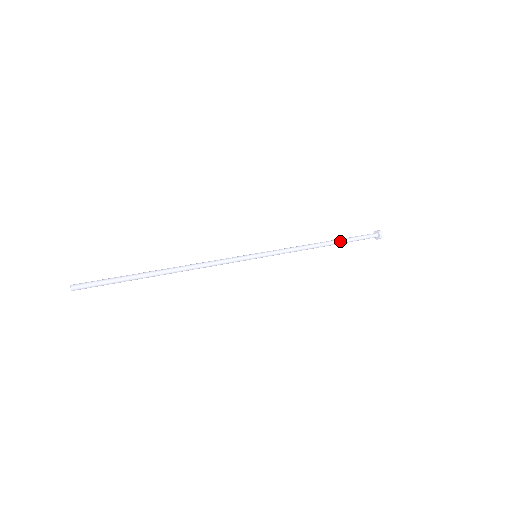
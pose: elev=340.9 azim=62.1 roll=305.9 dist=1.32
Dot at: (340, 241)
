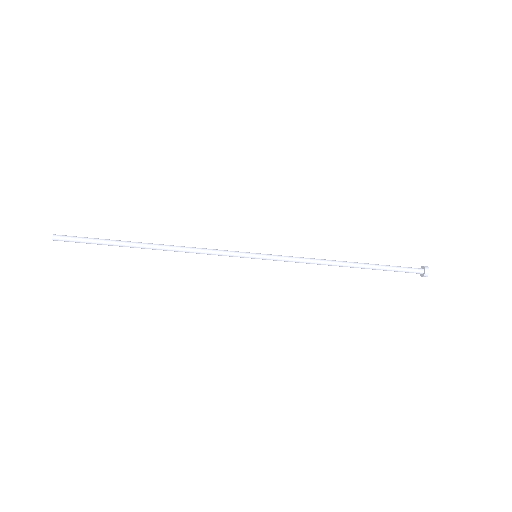
Dot at: (367, 264)
